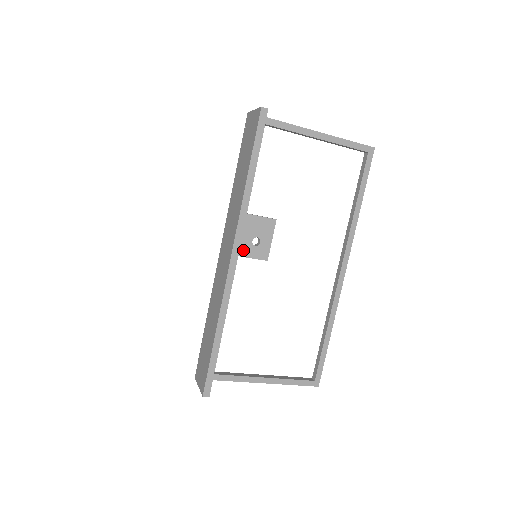
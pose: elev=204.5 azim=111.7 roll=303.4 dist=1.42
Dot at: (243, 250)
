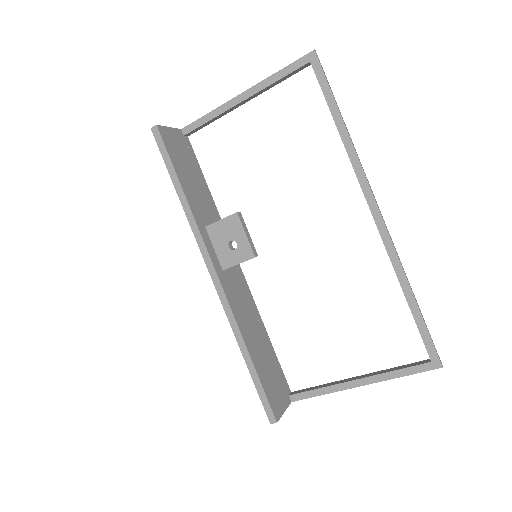
Dot at: (226, 261)
